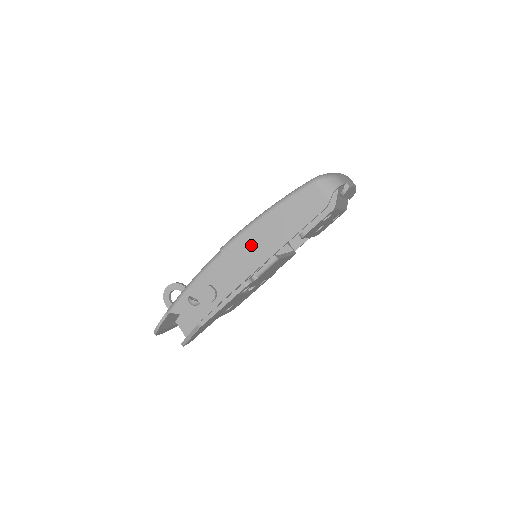
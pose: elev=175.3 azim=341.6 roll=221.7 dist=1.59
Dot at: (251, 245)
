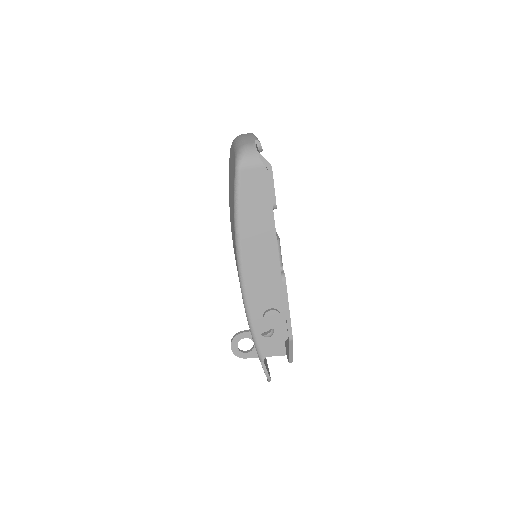
Dot at: (256, 256)
